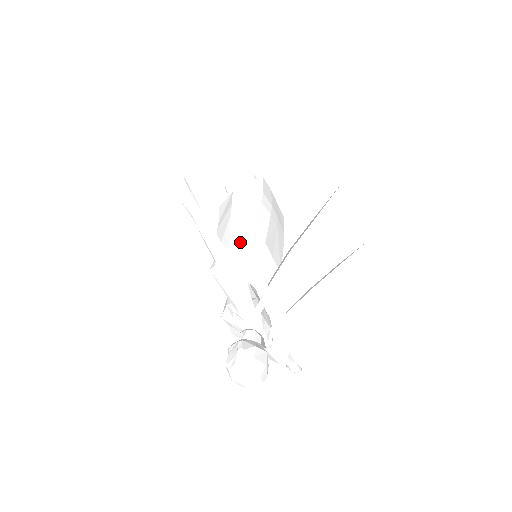
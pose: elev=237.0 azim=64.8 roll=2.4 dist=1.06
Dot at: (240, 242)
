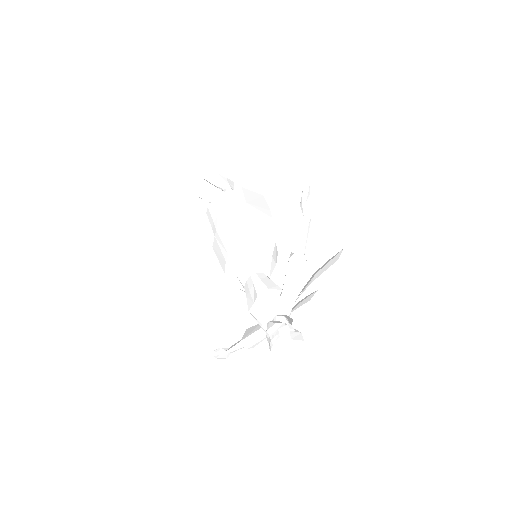
Dot at: (267, 242)
